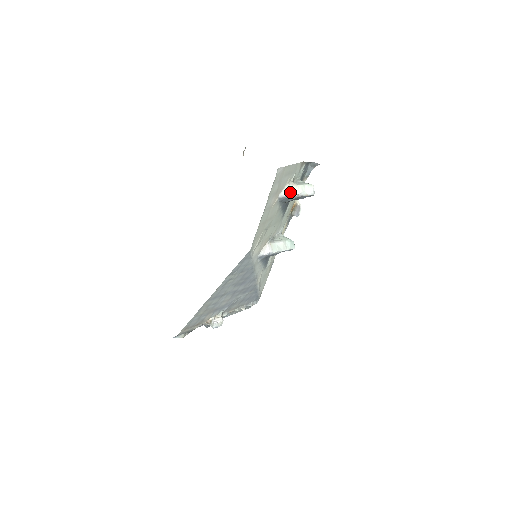
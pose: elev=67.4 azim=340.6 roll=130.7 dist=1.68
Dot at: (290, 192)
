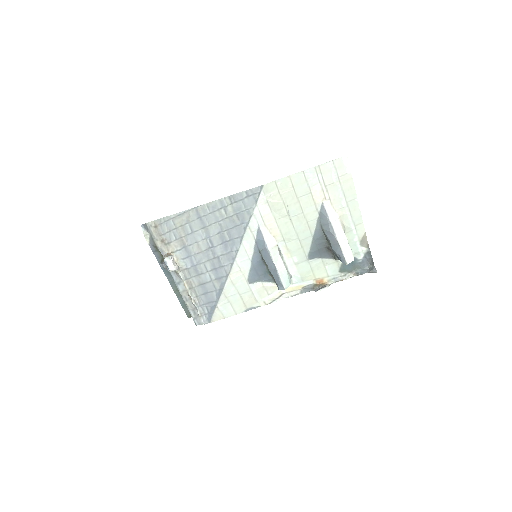
Dot at: (334, 221)
